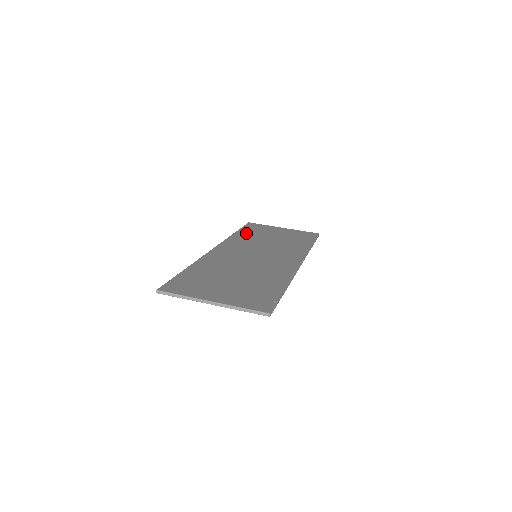
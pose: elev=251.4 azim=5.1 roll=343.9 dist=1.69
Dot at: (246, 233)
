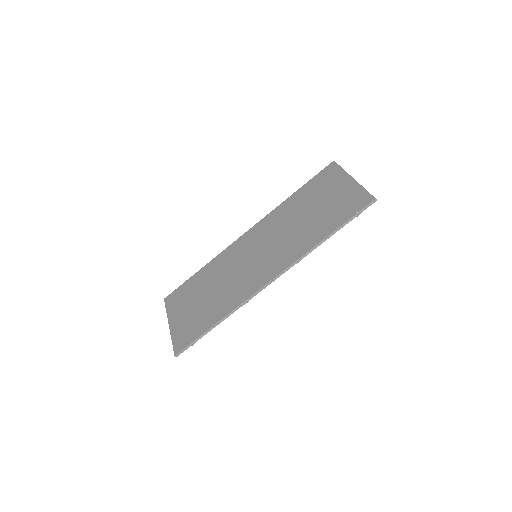
Dot at: (299, 196)
